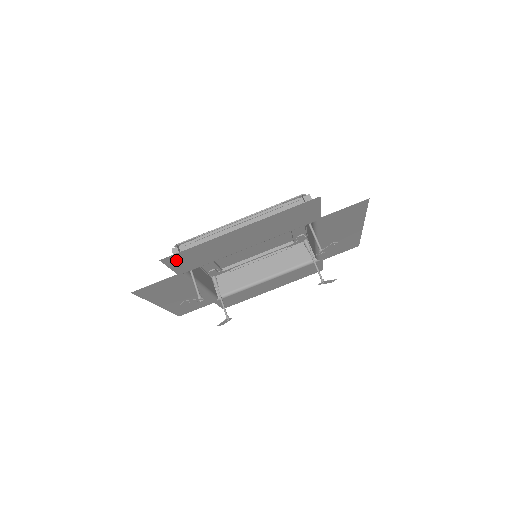
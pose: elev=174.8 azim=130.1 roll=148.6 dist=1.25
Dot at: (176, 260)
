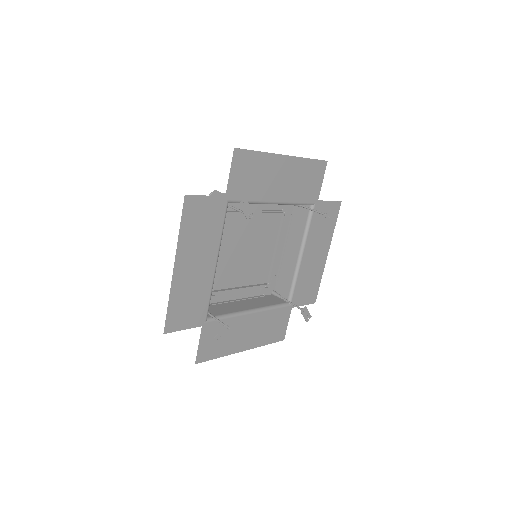
Dot at: (239, 164)
